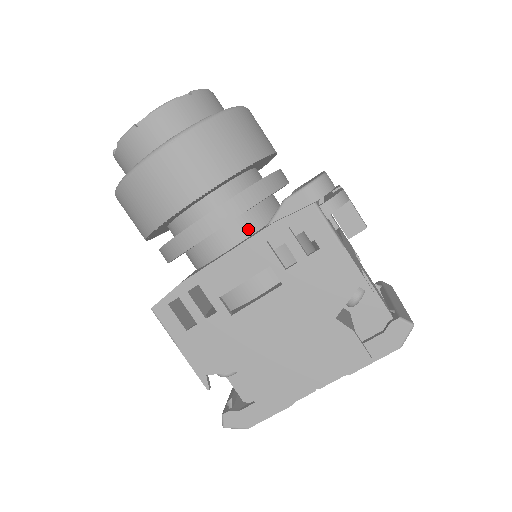
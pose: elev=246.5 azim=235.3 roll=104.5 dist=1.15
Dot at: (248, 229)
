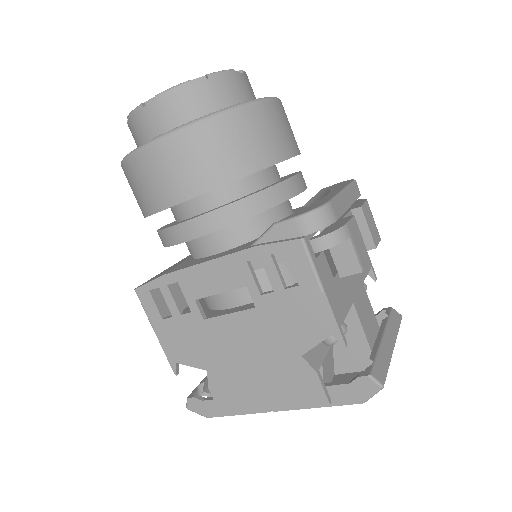
Dot at: (239, 238)
